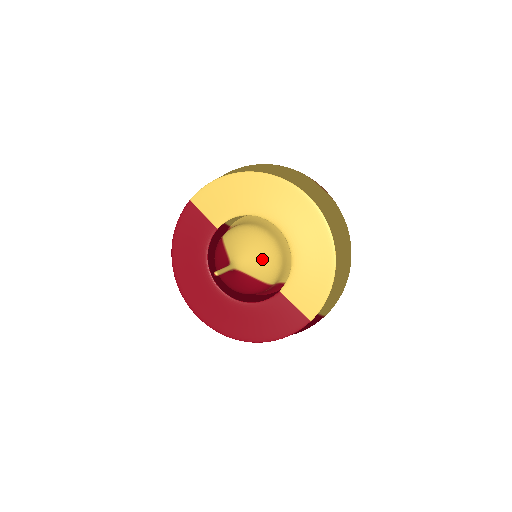
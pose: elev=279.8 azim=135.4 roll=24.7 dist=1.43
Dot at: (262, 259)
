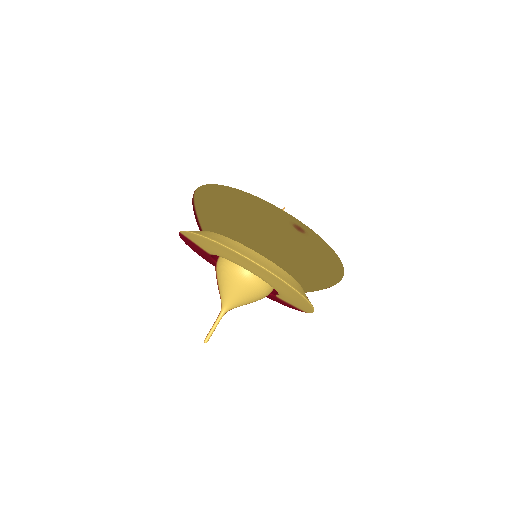
Dot at: (248, 299)
